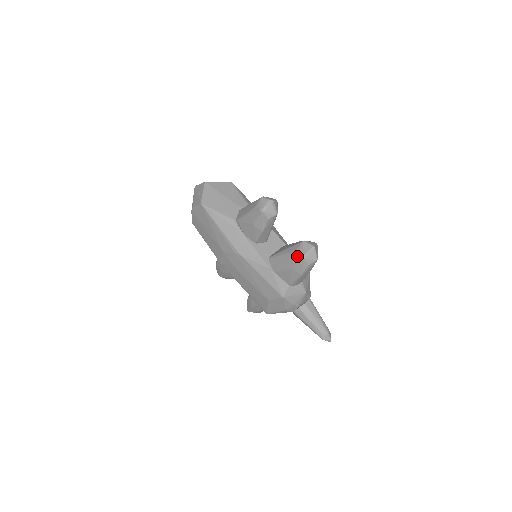
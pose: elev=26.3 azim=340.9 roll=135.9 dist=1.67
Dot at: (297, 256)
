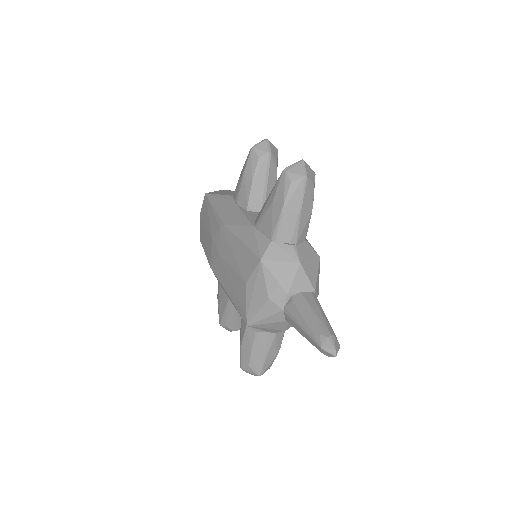
Dot at: occluded
